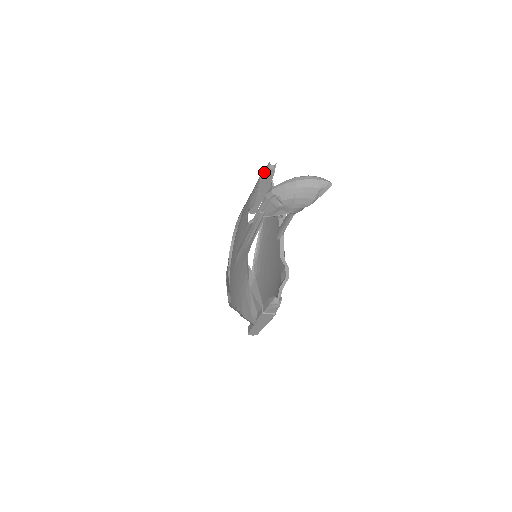
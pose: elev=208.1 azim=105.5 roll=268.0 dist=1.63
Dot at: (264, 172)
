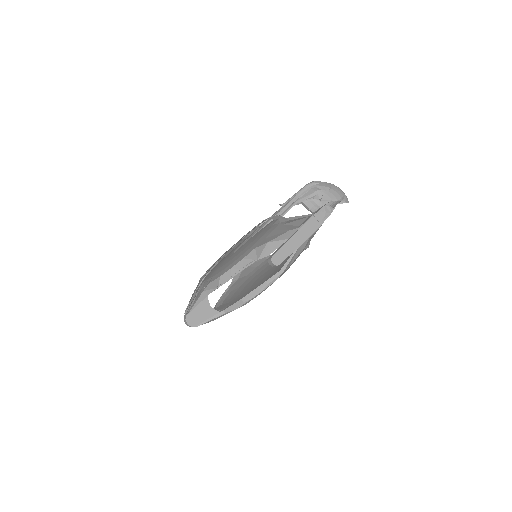
Dot at: occluded
